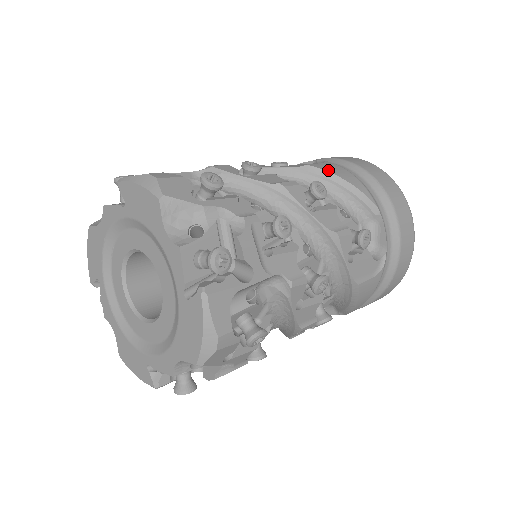
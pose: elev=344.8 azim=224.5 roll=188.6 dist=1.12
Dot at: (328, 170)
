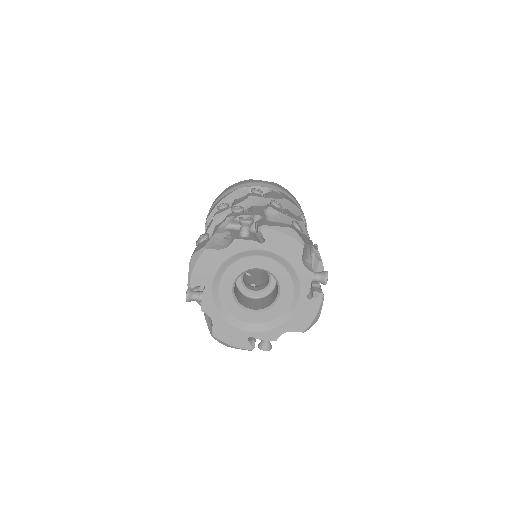
Dot at: (292, 202)
